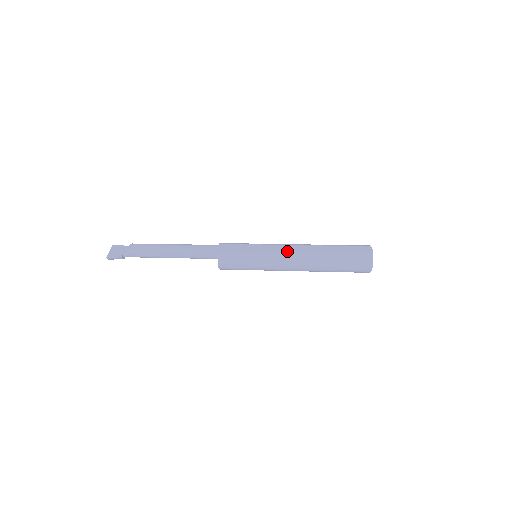
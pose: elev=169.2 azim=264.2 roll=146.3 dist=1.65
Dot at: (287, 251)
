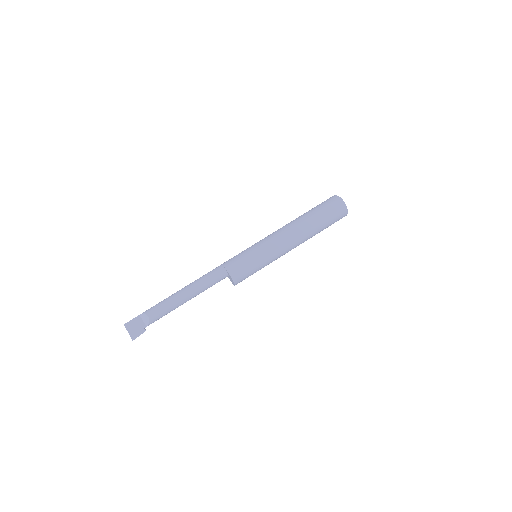
Dot at: (285, 242)
